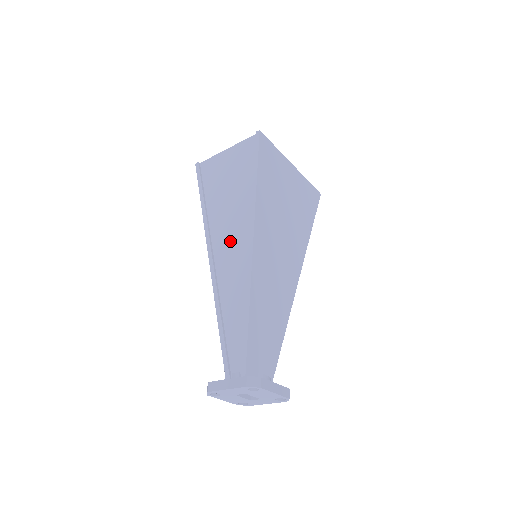
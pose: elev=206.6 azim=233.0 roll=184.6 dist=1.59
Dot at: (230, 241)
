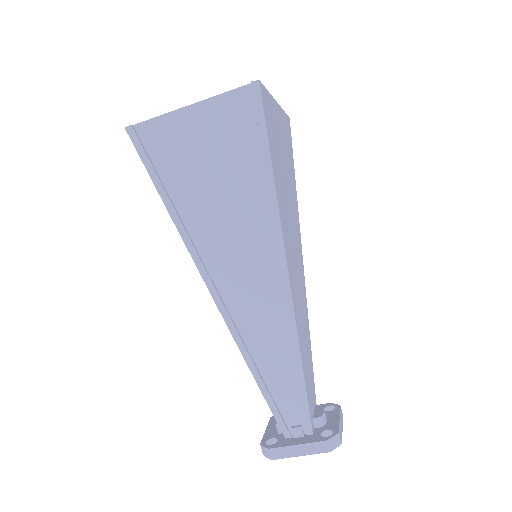
Dot at: (242, 268)
